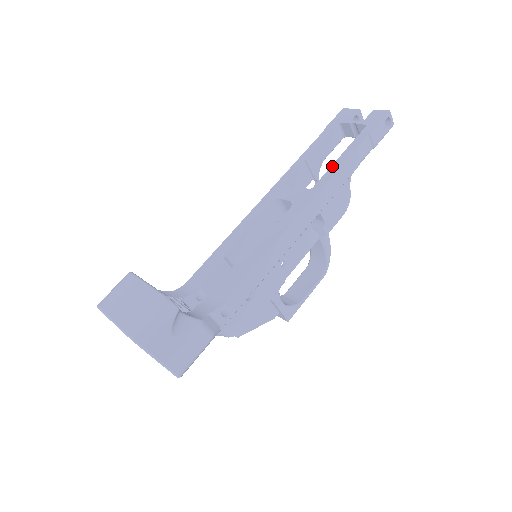
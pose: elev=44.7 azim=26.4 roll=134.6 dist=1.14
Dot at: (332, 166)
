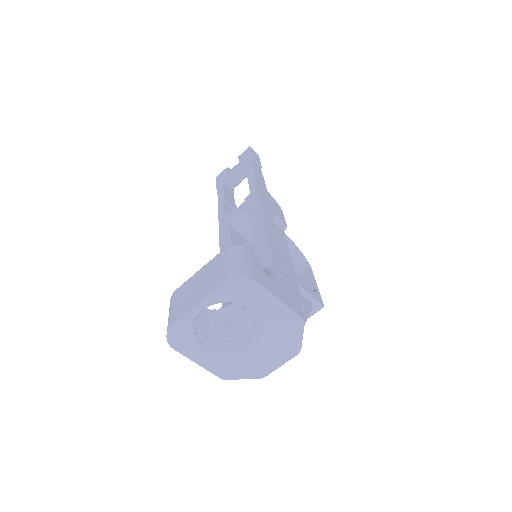
Dot at: (248, 180)
